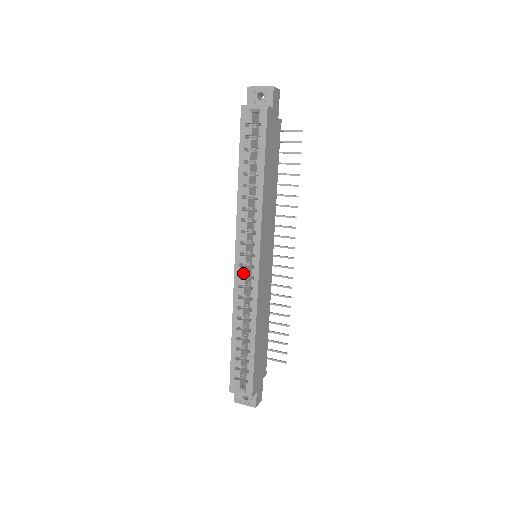
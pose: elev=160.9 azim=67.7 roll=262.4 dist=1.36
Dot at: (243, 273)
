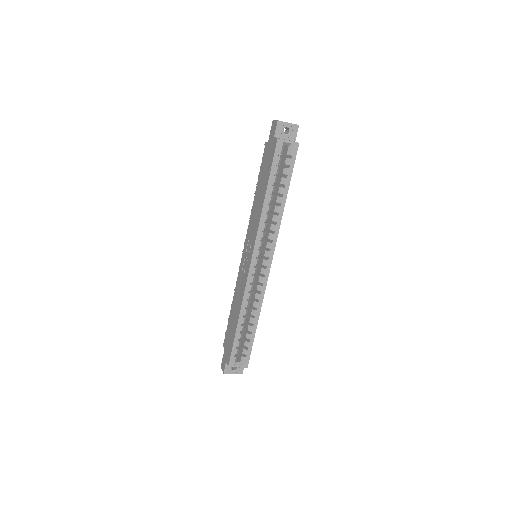
Dot at: (255, 272)
